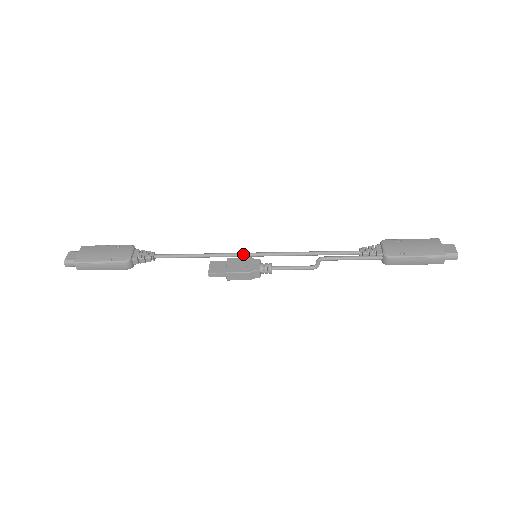
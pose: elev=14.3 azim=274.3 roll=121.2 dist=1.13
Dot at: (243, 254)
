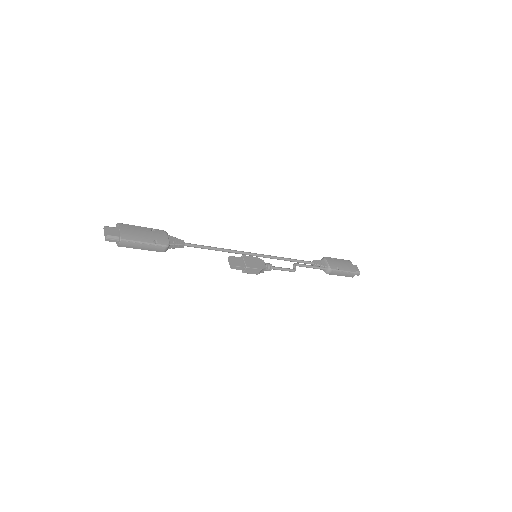
Dot at: (248, 253)
